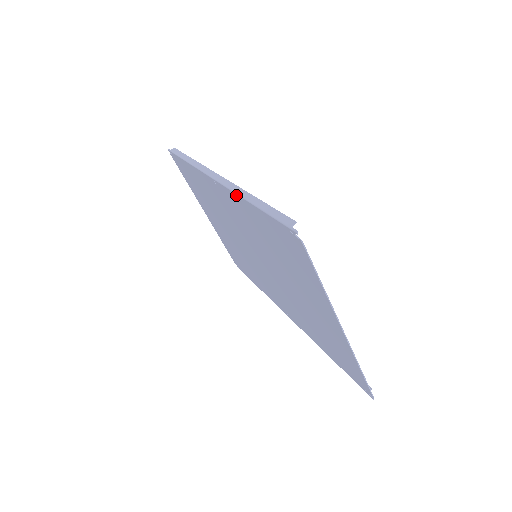
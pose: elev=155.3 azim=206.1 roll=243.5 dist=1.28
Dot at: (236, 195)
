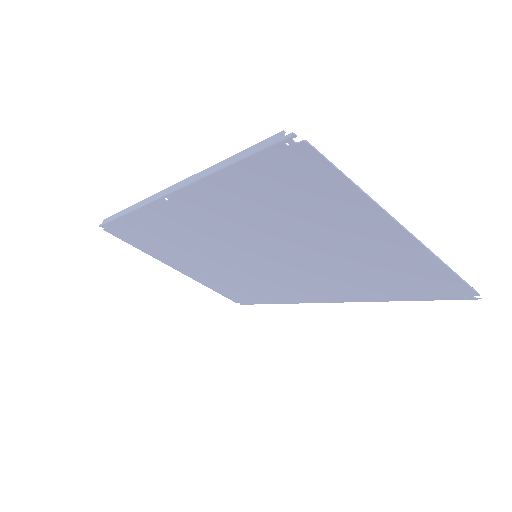
Dot at: (197, 183)
